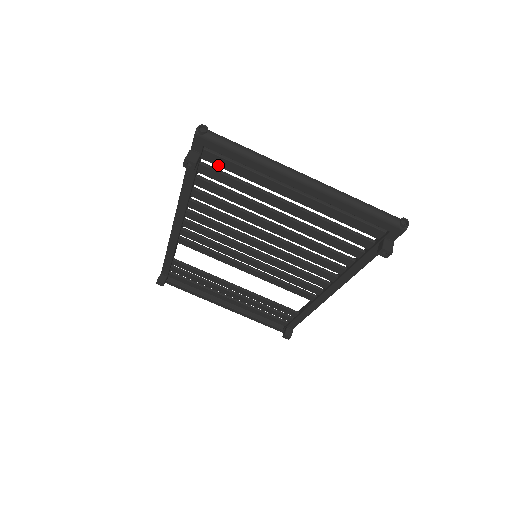
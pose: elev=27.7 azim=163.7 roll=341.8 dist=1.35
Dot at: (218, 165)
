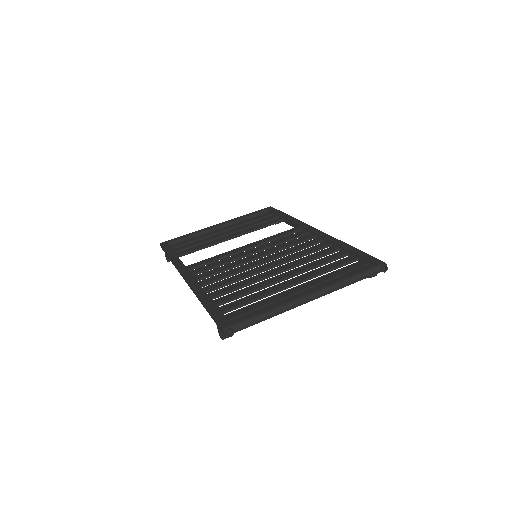
Dot at: (238, 313)
